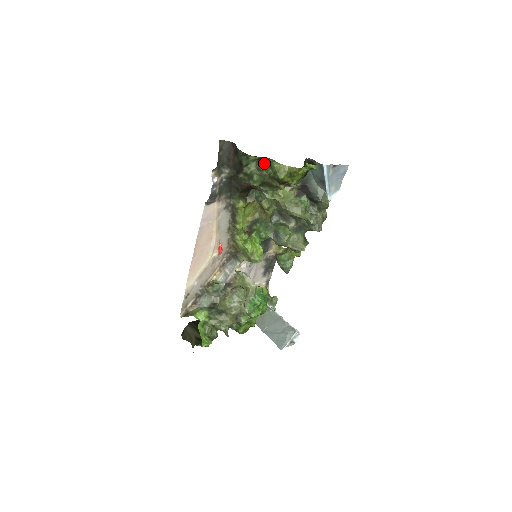
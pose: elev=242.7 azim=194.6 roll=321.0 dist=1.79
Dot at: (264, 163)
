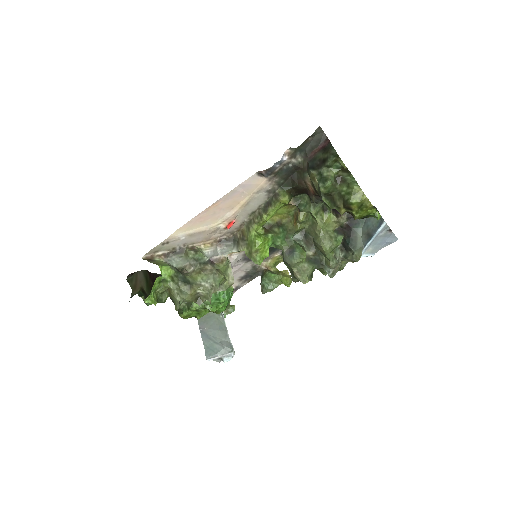
Dot at: (344, 177)
